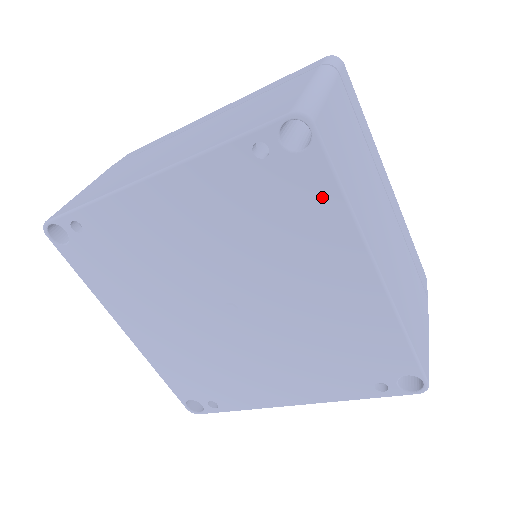
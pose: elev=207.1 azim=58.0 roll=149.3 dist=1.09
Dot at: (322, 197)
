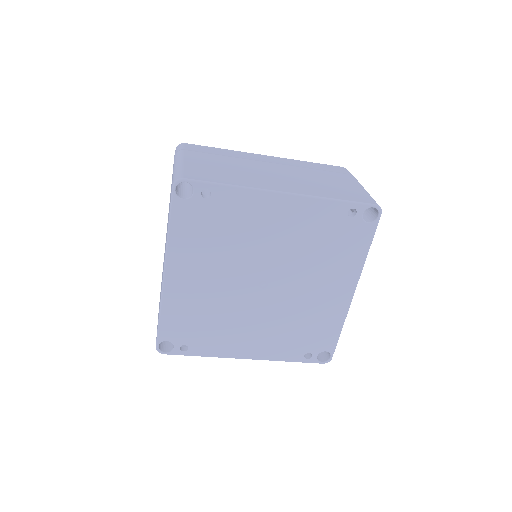
Dot at: (360, 247)
